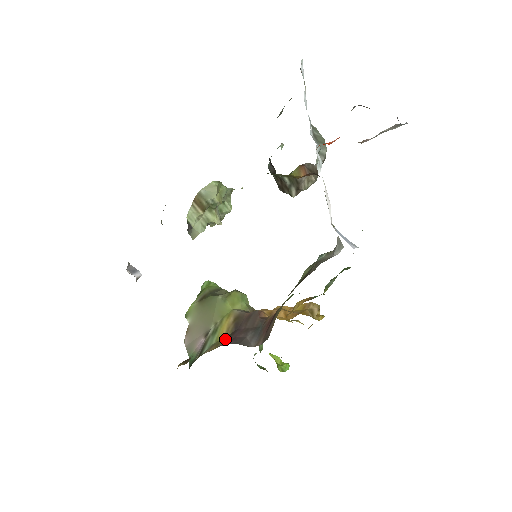
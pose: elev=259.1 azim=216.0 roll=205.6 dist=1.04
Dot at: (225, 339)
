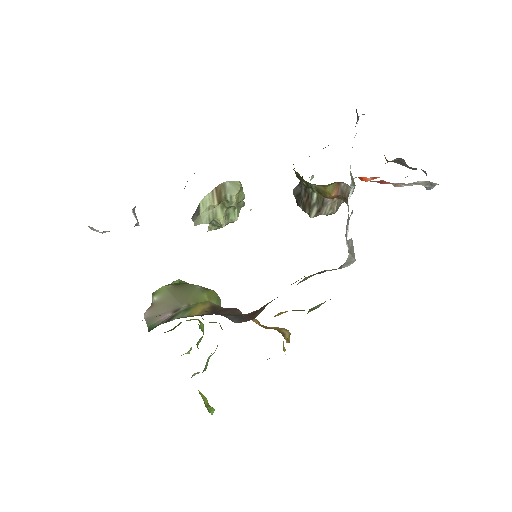
Dot at: occluded
